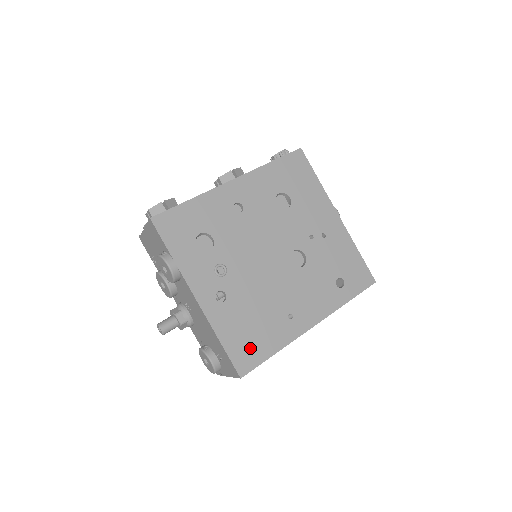
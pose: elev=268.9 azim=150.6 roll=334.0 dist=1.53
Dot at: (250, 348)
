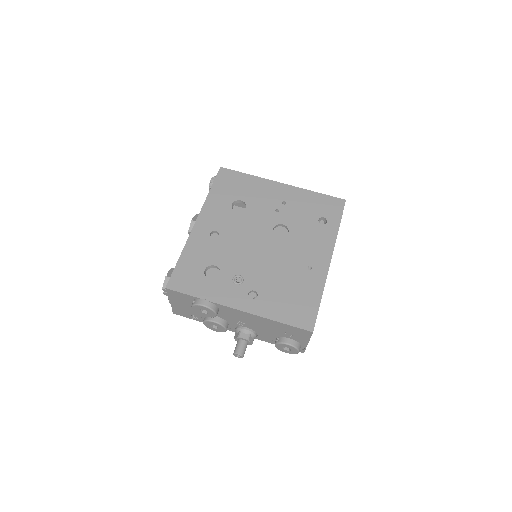
Dot at: (301, 309)
